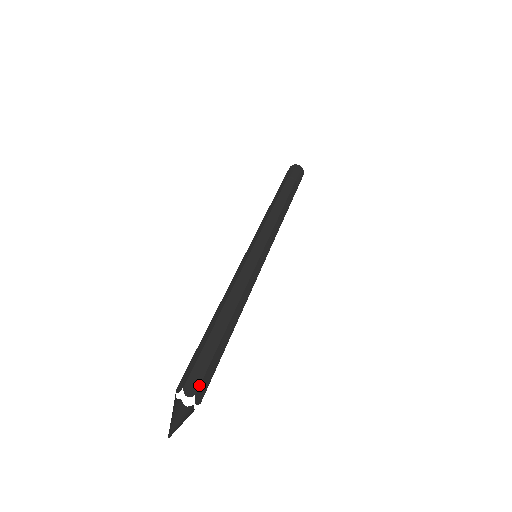
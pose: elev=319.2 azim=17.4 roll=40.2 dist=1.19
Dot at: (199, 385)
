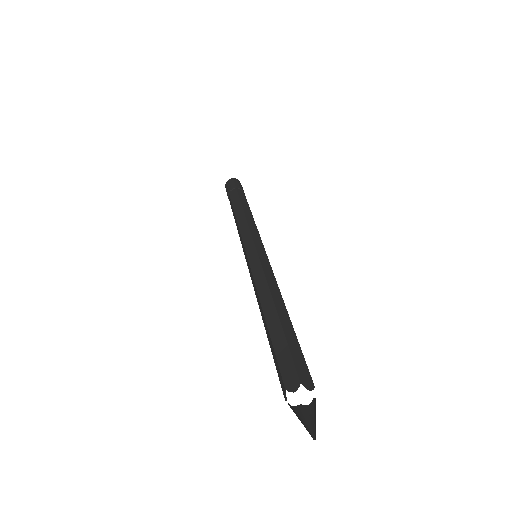
Dot at: (296, 374)
